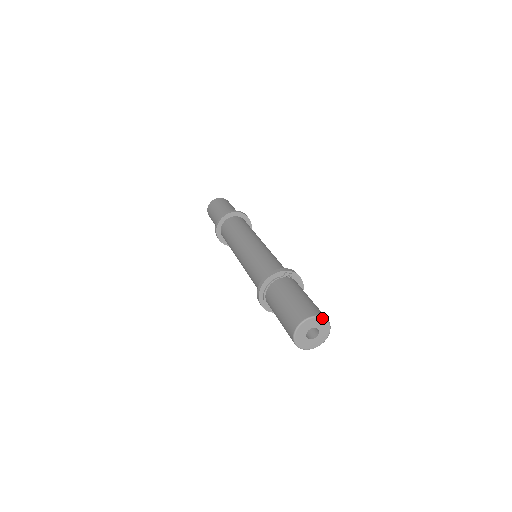
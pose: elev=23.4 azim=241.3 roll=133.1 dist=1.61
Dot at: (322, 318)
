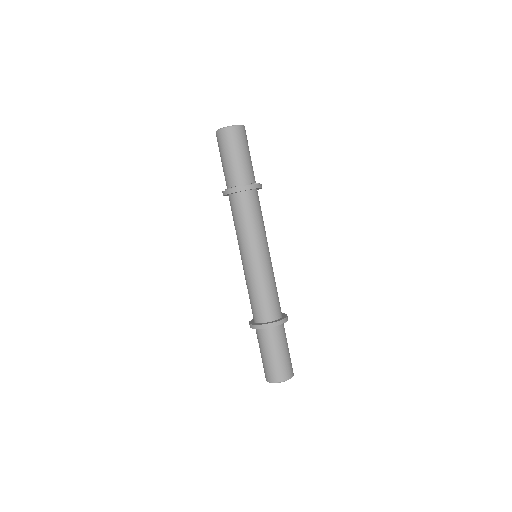
Dot at: (293, 375)
